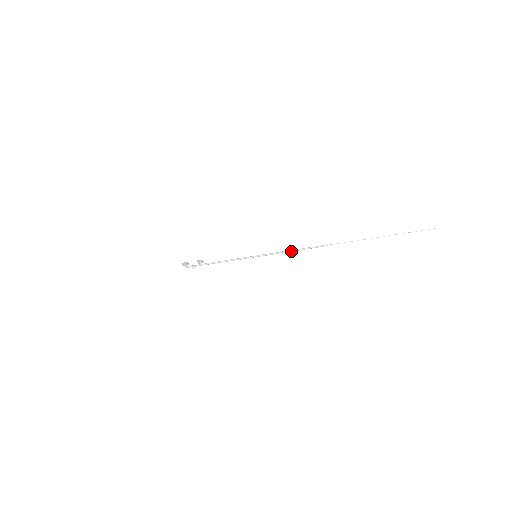
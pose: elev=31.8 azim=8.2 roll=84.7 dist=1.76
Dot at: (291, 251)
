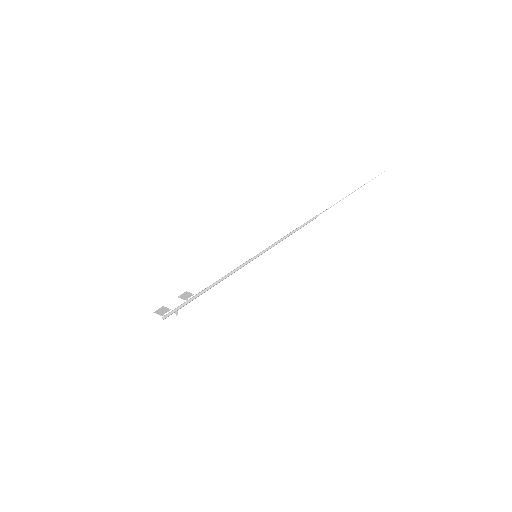
Dot at: occluded
